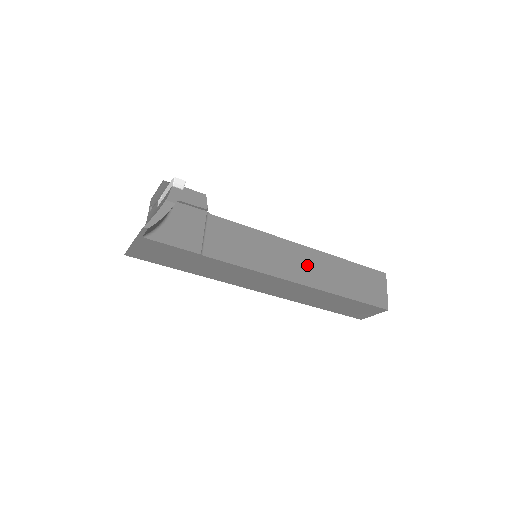
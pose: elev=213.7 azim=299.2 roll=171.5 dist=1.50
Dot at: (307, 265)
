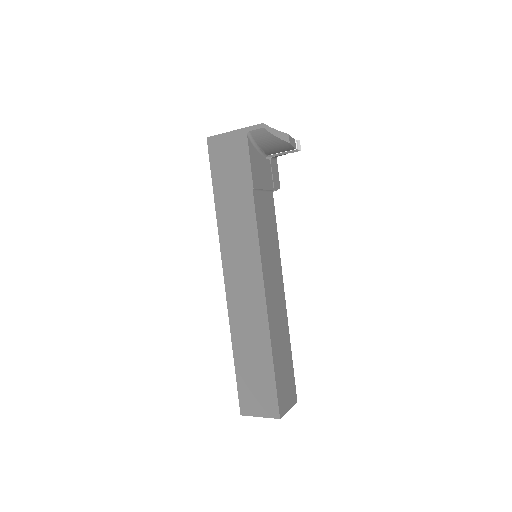
Dot at: (277, 304)
